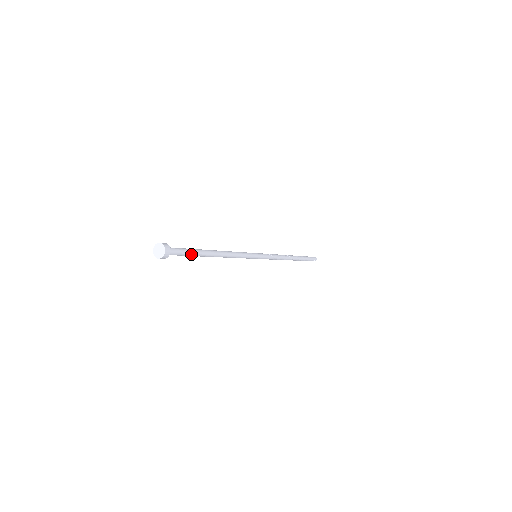
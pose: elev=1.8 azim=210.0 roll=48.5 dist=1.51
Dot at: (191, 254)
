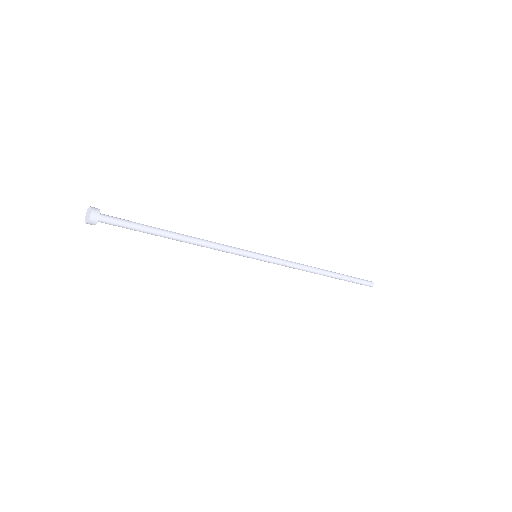
Dot at: (137, 230)
